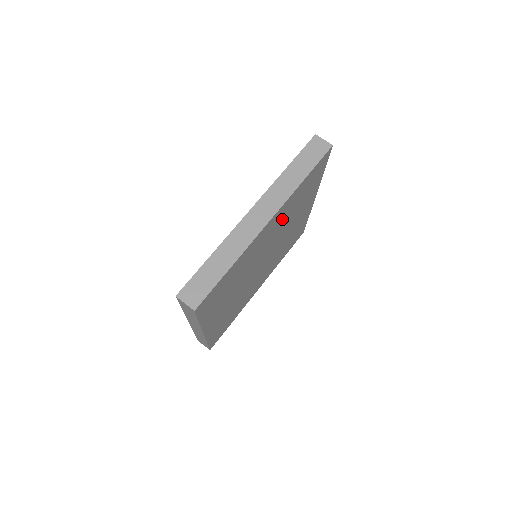
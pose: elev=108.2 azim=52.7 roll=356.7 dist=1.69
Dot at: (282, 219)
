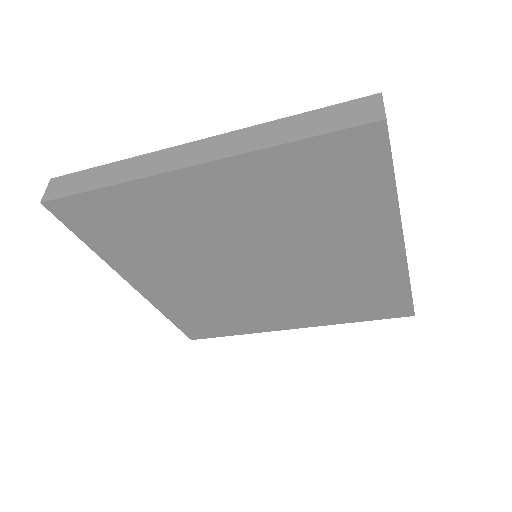
Dot at: (260, 202)
